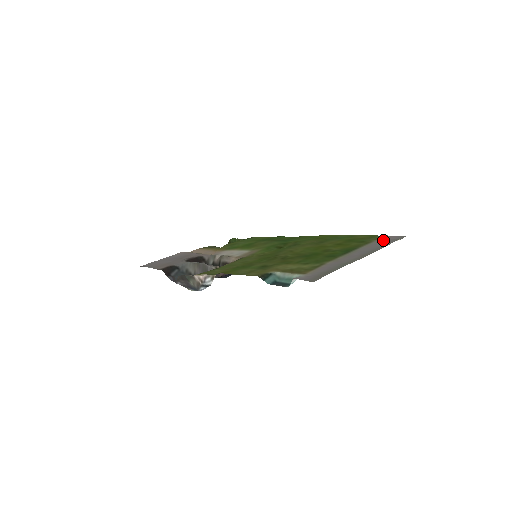
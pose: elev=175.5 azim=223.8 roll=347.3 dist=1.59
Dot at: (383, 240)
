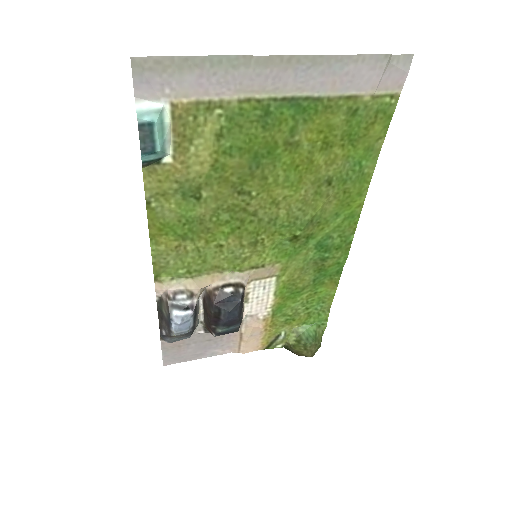
Dot at: (372, 80)
